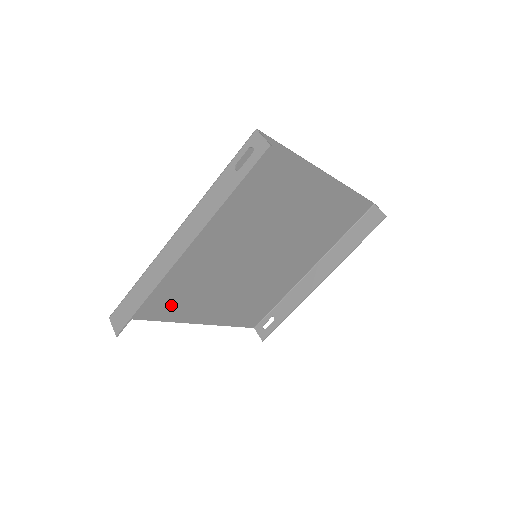
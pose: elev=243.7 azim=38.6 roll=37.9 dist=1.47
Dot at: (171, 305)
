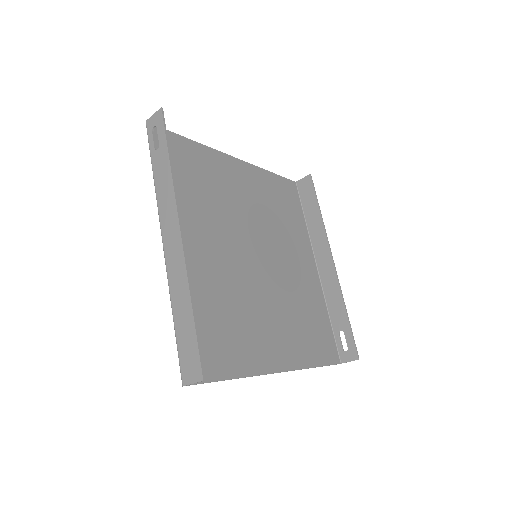
Dot at: (233, 348)
